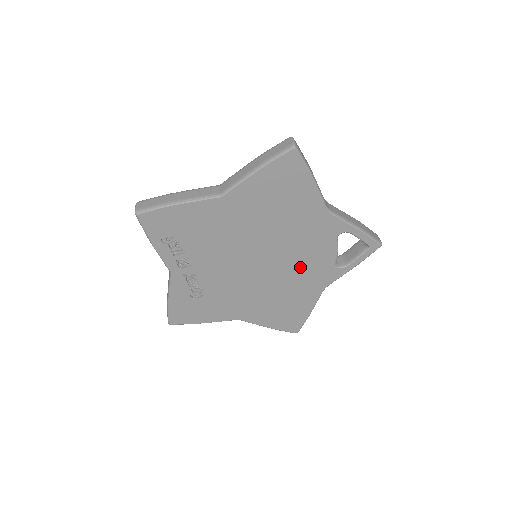
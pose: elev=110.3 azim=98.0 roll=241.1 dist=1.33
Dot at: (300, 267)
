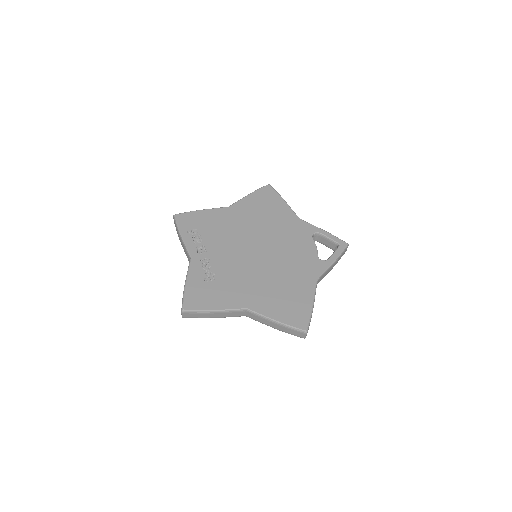
Dot at: (291, 258)
